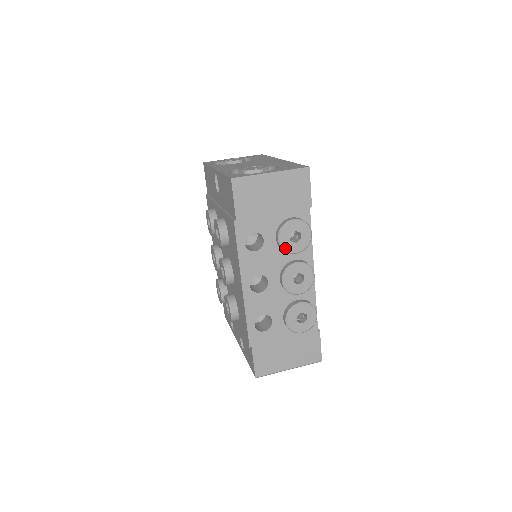
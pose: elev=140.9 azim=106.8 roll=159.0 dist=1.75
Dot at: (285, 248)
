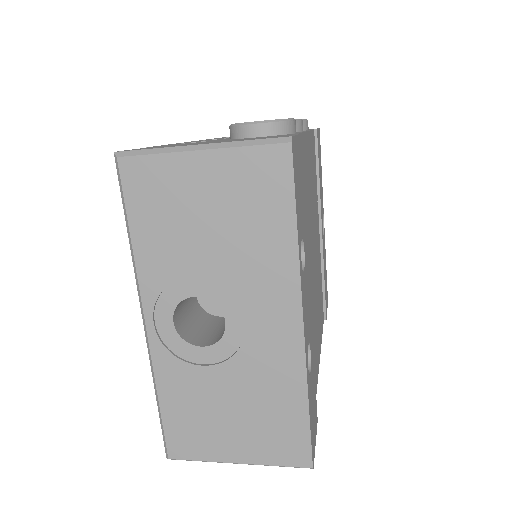
Dot at: occluded
